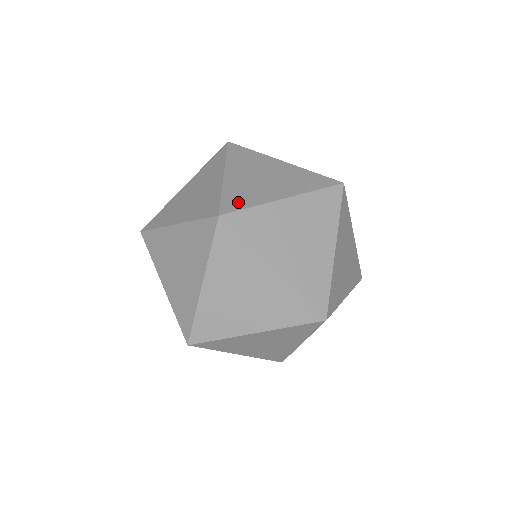
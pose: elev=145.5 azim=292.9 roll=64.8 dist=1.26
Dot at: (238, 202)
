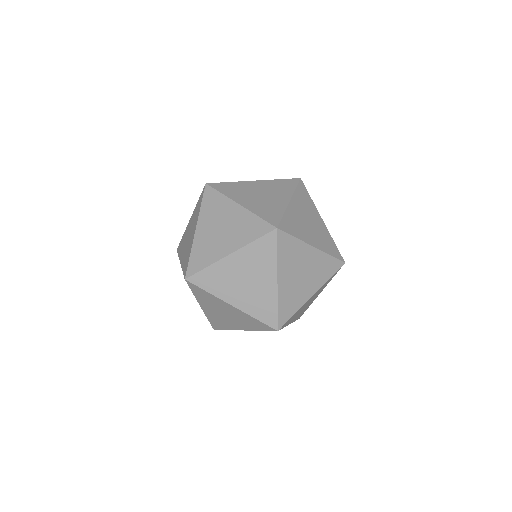
Dot at: occluded
